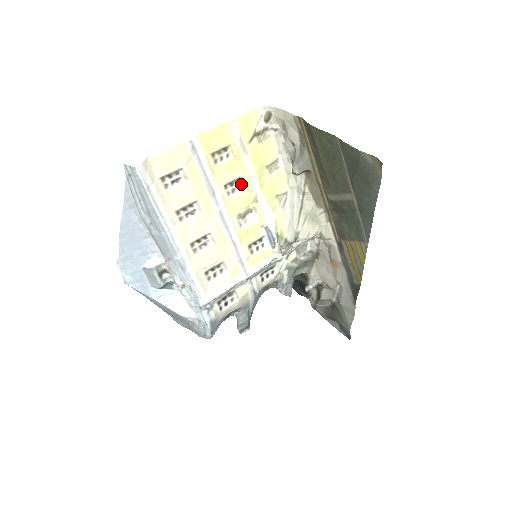
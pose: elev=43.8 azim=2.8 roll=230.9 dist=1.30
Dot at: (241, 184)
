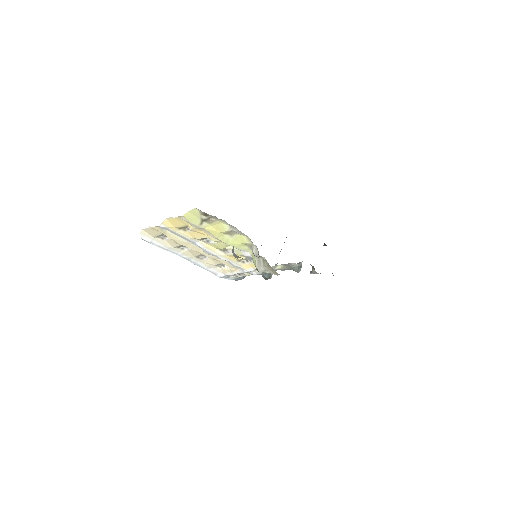
Dot at: (211, 239)
